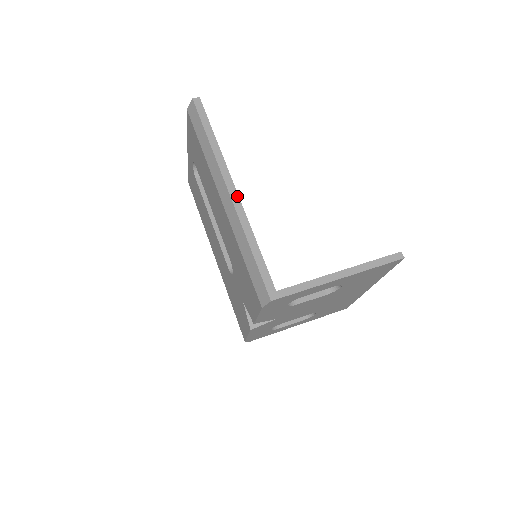
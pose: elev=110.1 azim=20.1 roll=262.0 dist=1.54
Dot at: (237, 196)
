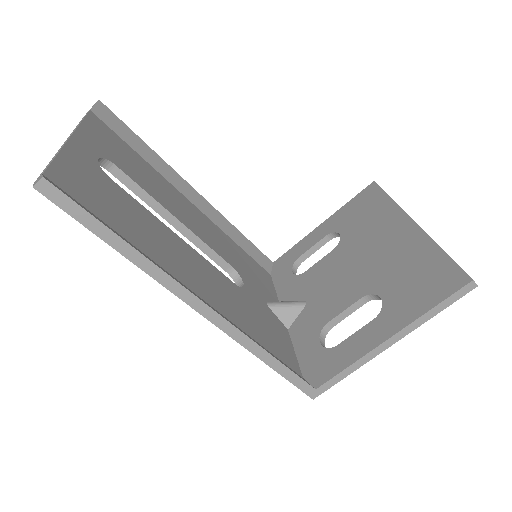
Dot at: (217, 316)
